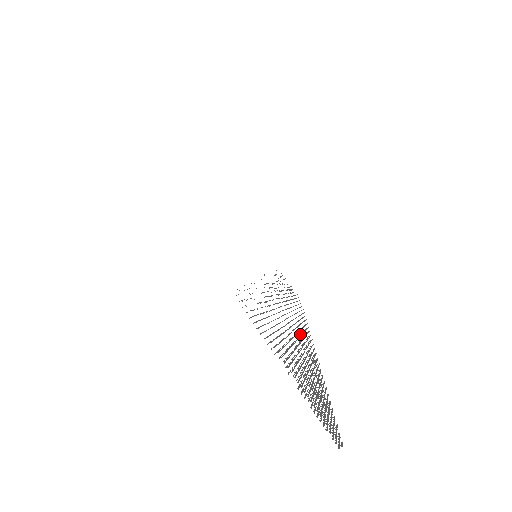
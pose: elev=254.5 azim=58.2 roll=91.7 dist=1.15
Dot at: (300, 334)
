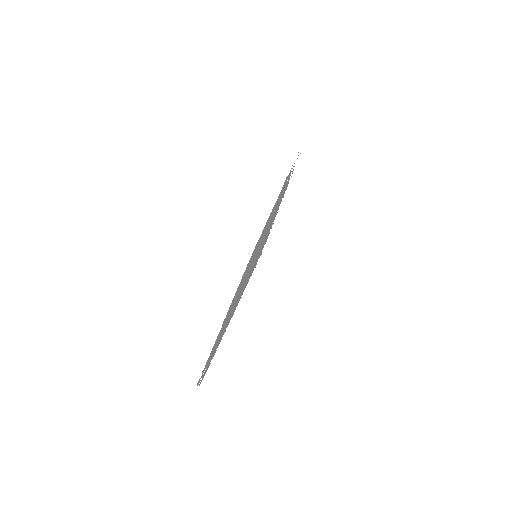
Dot at: occluded
